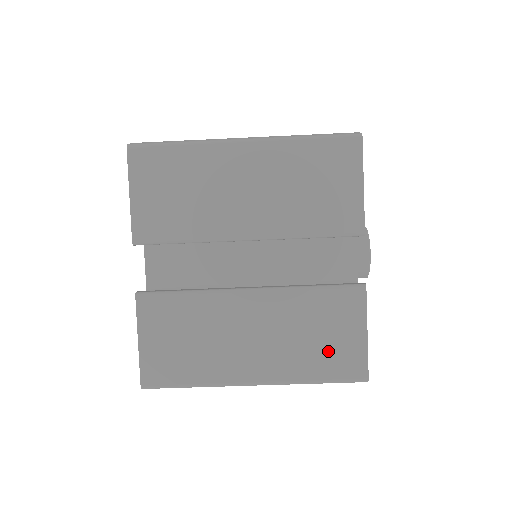
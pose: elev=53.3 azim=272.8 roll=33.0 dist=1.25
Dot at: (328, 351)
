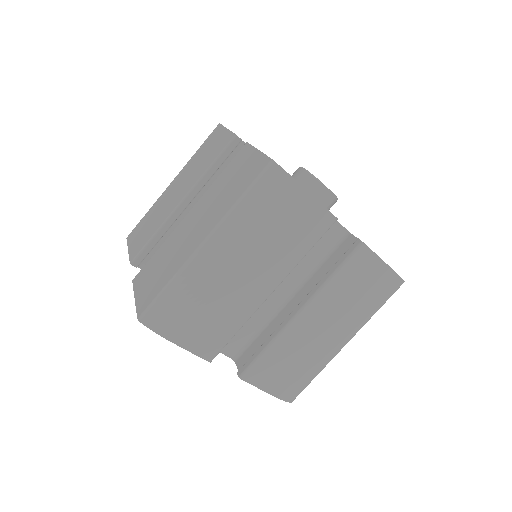
Dot at: (240, 180)
